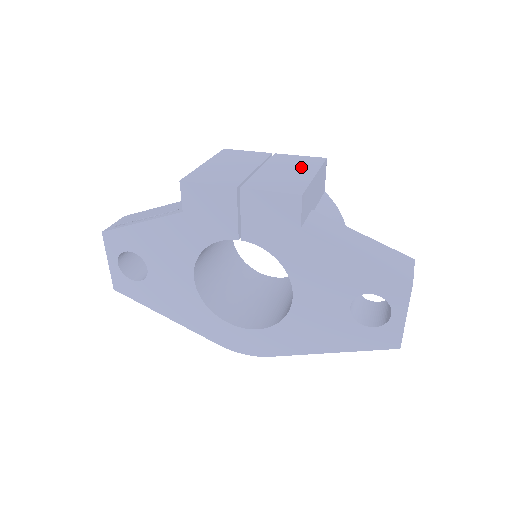
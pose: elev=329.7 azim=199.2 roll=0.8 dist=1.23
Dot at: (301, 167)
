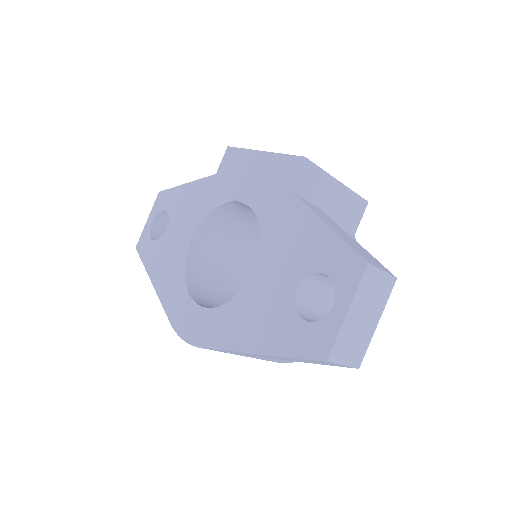
Dot at: occluded
